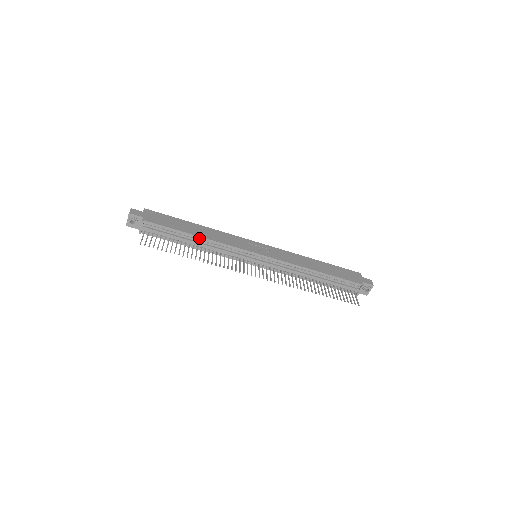
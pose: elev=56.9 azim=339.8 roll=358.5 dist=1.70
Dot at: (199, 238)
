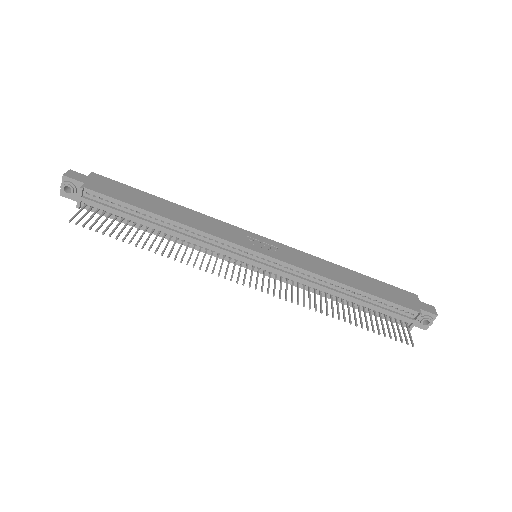
Dot at: (167, 221)
